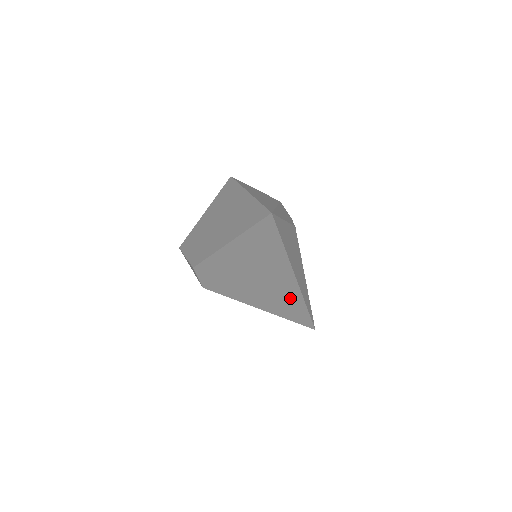
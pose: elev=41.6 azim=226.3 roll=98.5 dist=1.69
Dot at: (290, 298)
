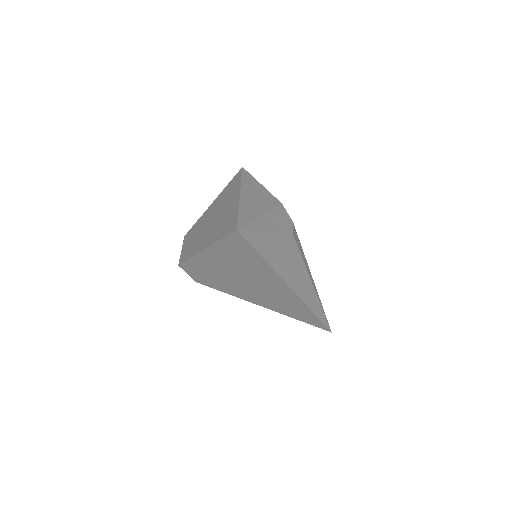
Dot at: (291, 303)
